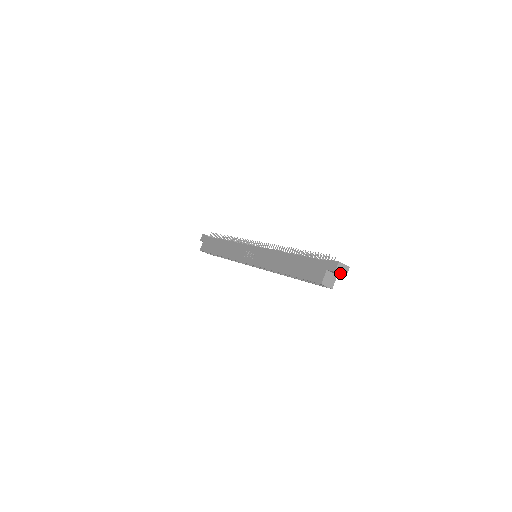
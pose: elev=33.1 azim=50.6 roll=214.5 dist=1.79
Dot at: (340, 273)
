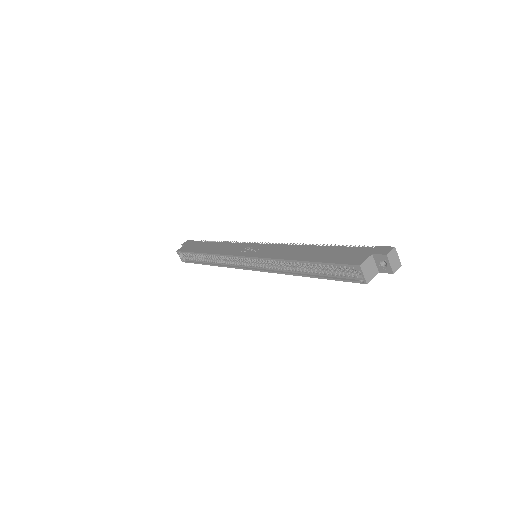
Dot at: (390, 262)
